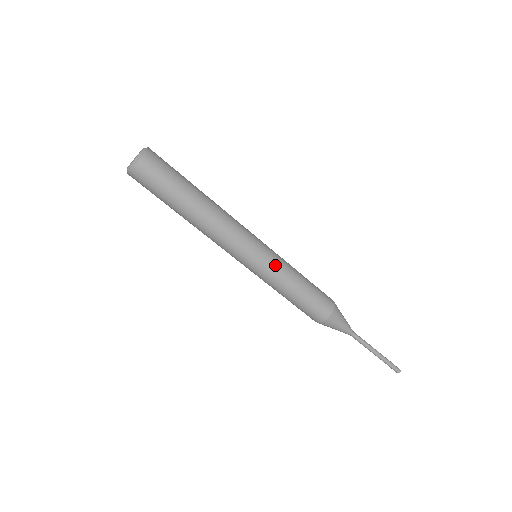
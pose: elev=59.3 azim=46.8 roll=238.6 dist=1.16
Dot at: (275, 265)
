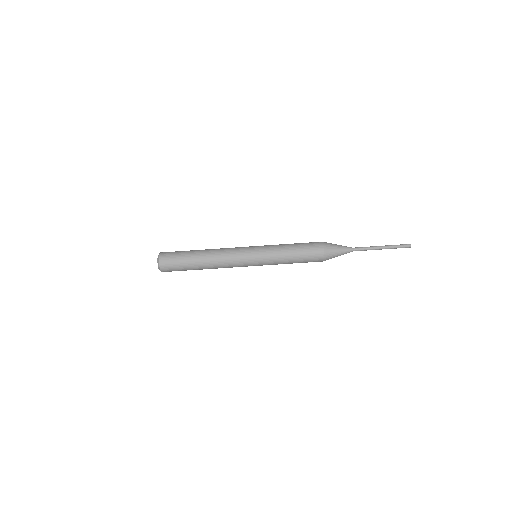
Dot at: (266, 246)
